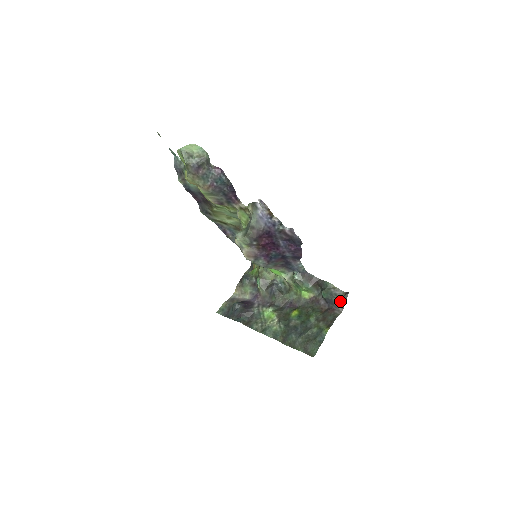
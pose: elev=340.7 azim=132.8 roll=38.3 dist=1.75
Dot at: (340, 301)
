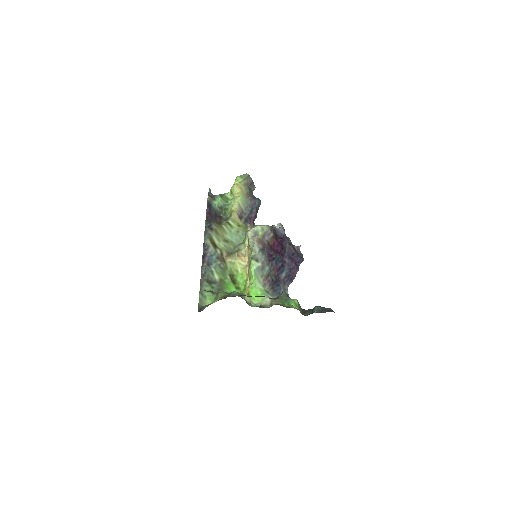
Dot at: occluded
